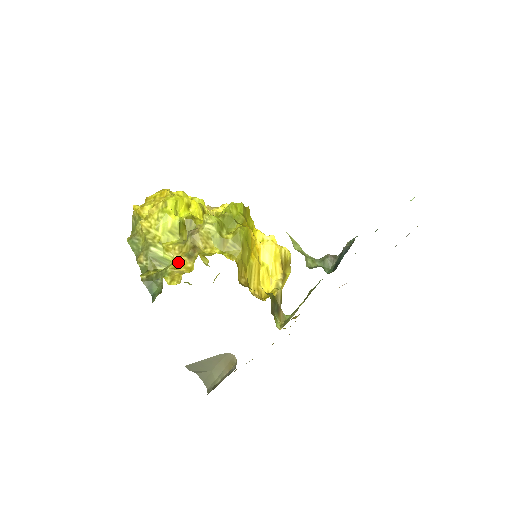
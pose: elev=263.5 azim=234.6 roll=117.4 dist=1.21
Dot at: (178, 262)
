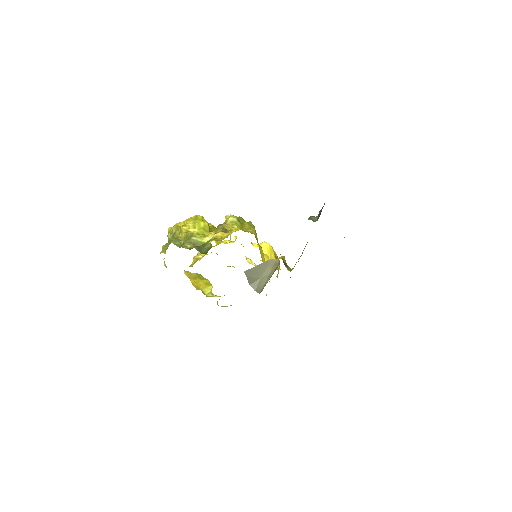
Dot at: (217, 236)
